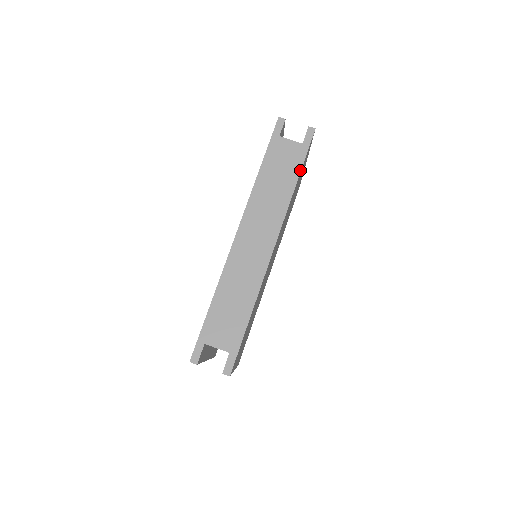
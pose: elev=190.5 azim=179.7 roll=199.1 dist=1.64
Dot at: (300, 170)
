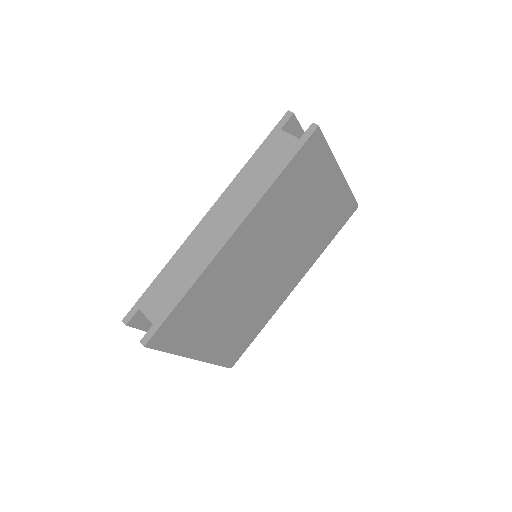
Dot at: (286, 165)
